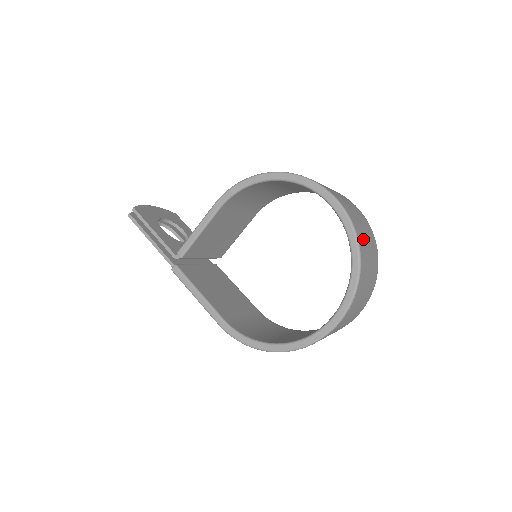
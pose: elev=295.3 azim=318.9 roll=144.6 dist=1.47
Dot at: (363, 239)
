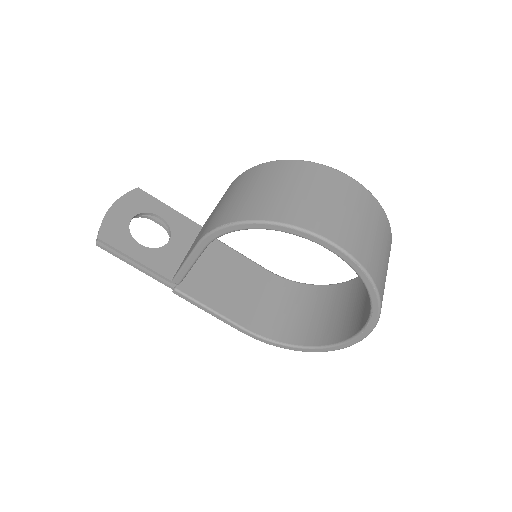
Dot at: (379, 265)
